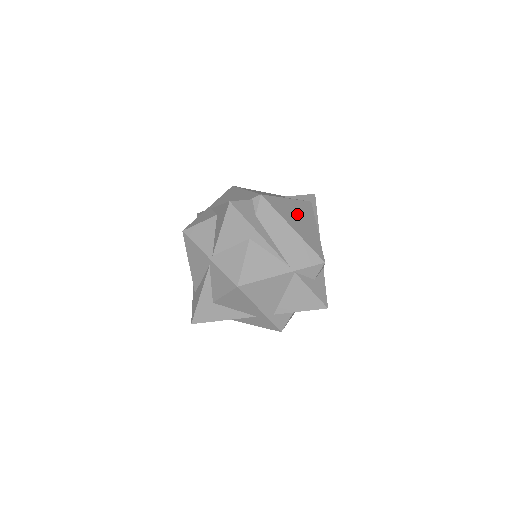
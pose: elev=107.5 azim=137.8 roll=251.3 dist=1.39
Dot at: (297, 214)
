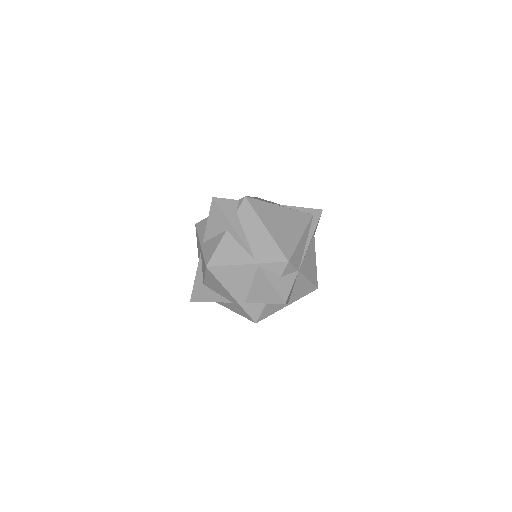
Dot at: (282, 219)
